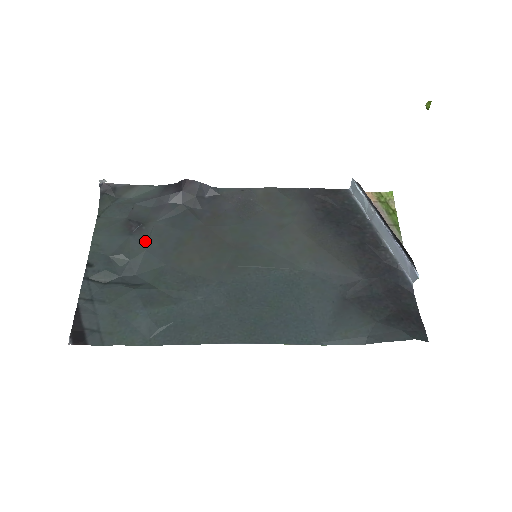
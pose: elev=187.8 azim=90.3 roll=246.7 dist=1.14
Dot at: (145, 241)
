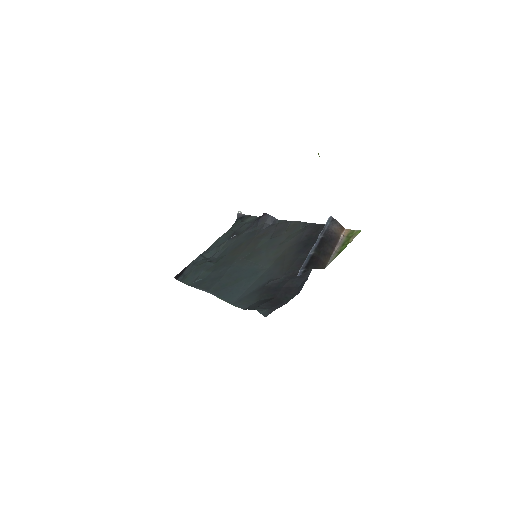
Dot at: (231, 243)
